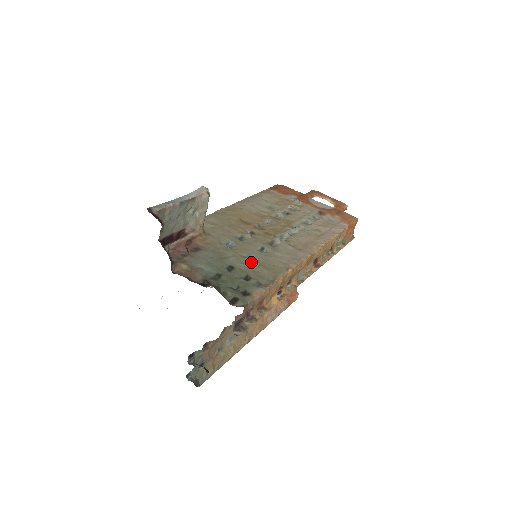
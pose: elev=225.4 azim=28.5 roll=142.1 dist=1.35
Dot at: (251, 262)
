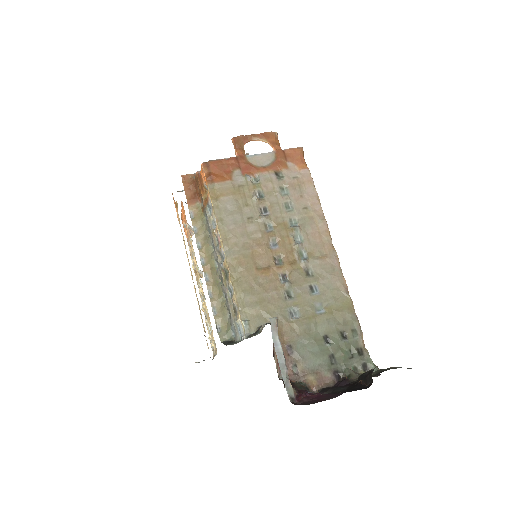
Dot at: (327, 316)
